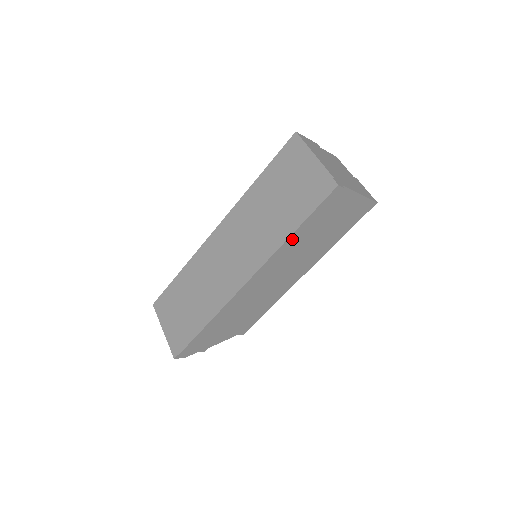
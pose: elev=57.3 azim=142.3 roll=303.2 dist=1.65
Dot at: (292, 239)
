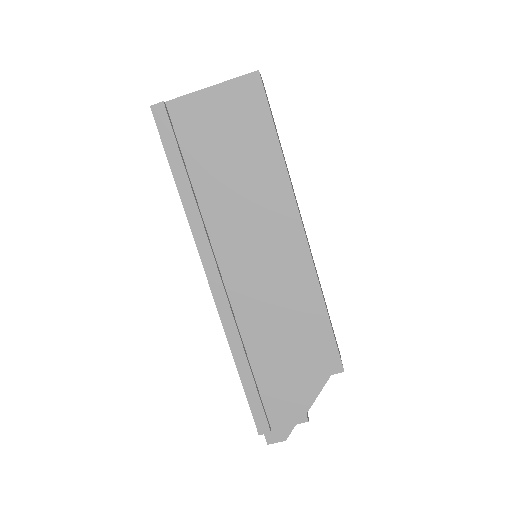
Dot at: (189, 199)
